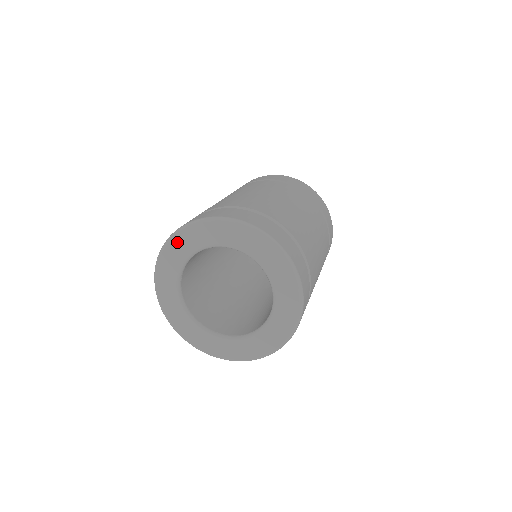
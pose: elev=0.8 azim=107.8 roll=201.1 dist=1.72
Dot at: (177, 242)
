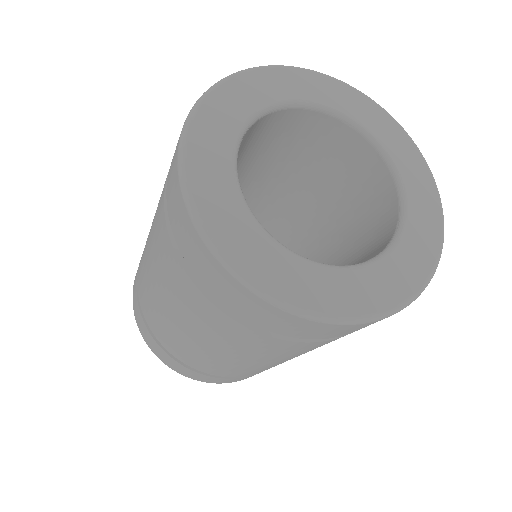
Dot at: (258, 78)
